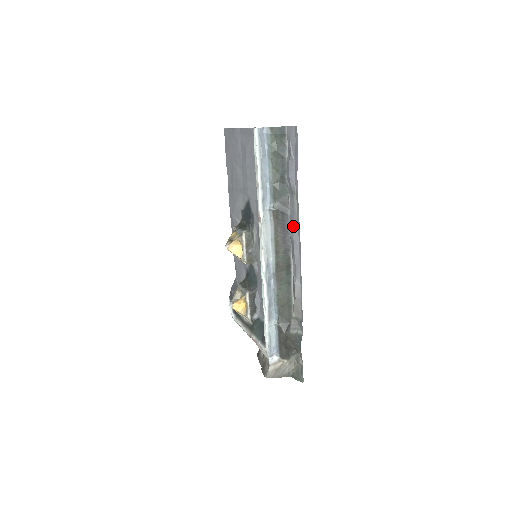
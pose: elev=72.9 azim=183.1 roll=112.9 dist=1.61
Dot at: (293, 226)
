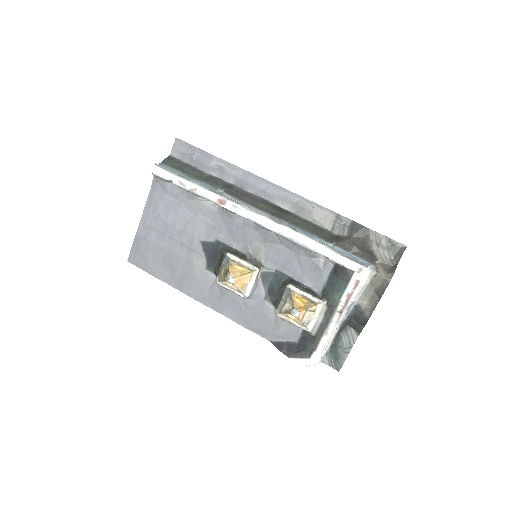
Dot at: (246, 183)
